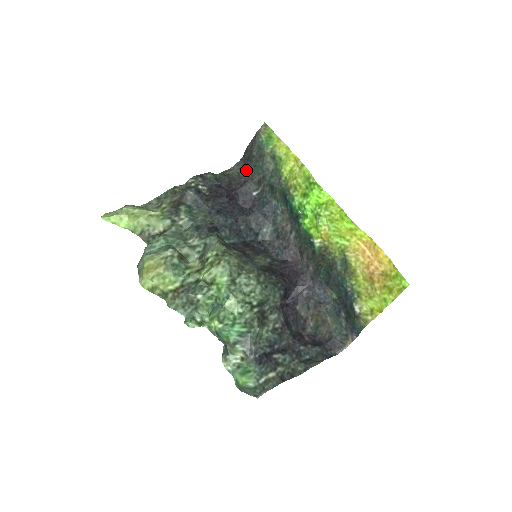
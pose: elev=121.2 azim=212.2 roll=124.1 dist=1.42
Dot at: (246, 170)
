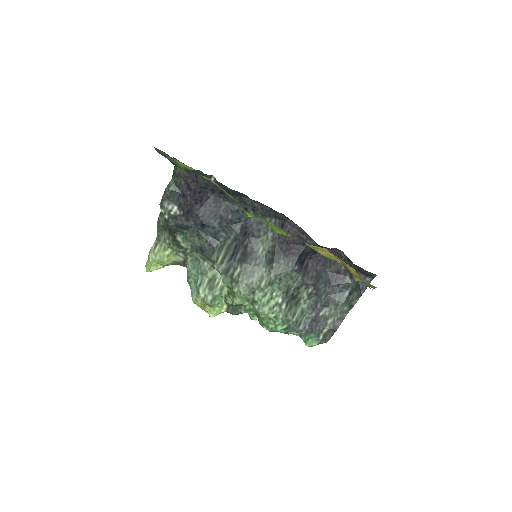
Dot at: occluded
